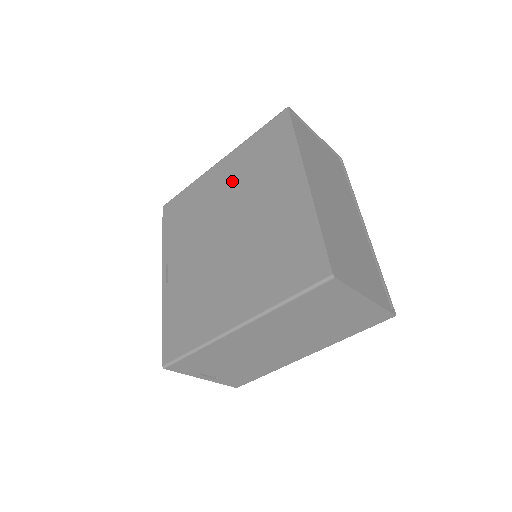
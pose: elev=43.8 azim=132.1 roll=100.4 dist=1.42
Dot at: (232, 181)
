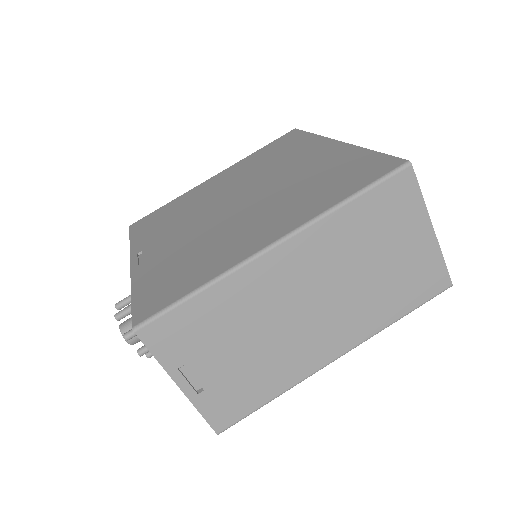
Dot at: (235, 177)
